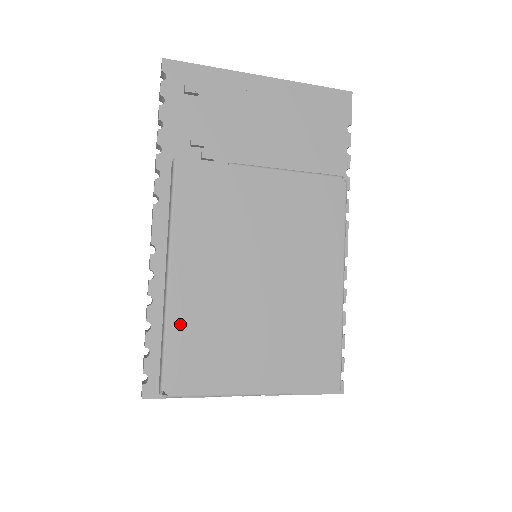
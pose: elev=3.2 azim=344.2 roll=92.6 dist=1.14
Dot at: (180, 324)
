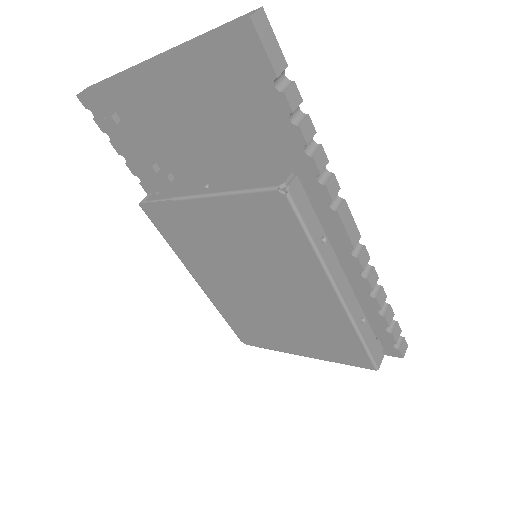
Dot at: (225, 310)
